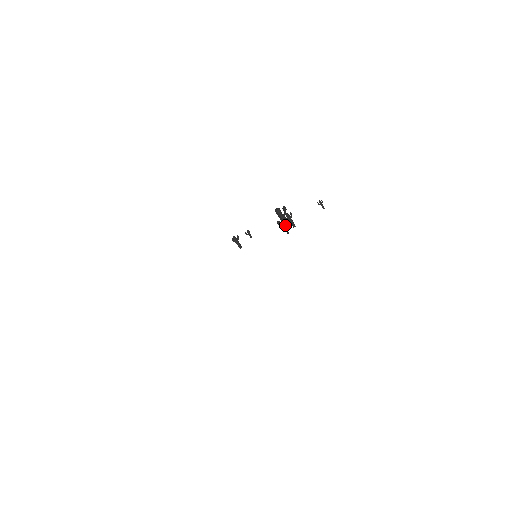
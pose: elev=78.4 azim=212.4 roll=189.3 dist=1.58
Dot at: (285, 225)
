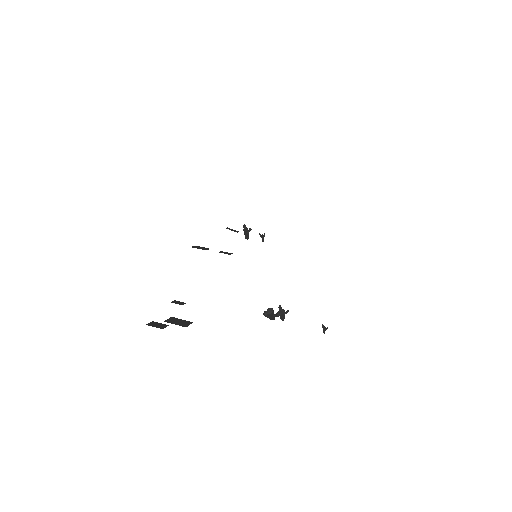
Dot at: (271, 318)
